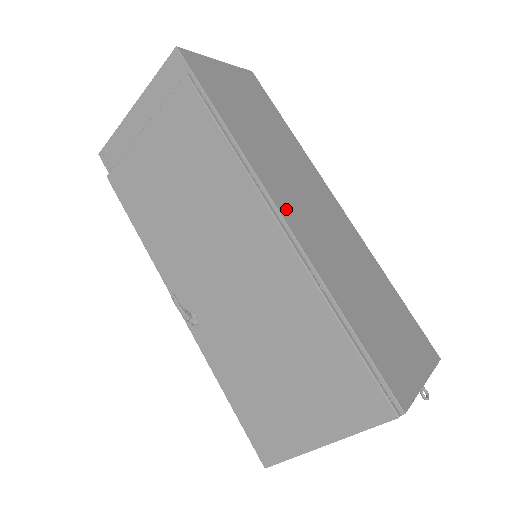
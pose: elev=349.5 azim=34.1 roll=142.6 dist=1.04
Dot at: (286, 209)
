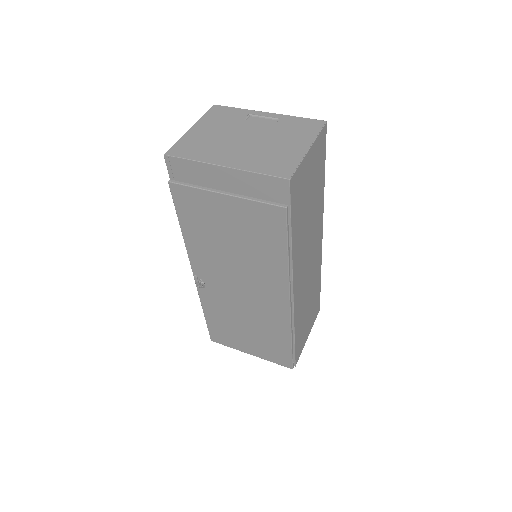
Dot at: (297, 286)
